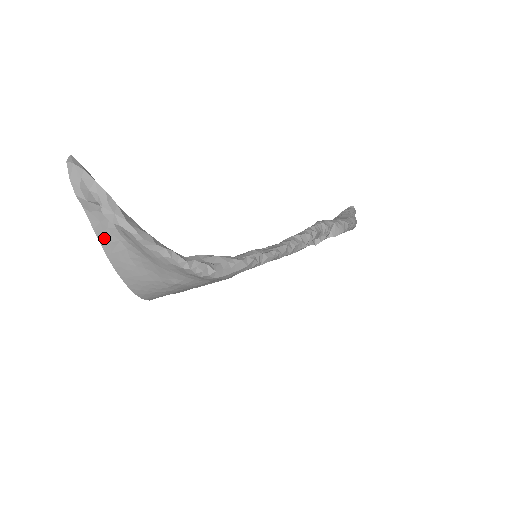
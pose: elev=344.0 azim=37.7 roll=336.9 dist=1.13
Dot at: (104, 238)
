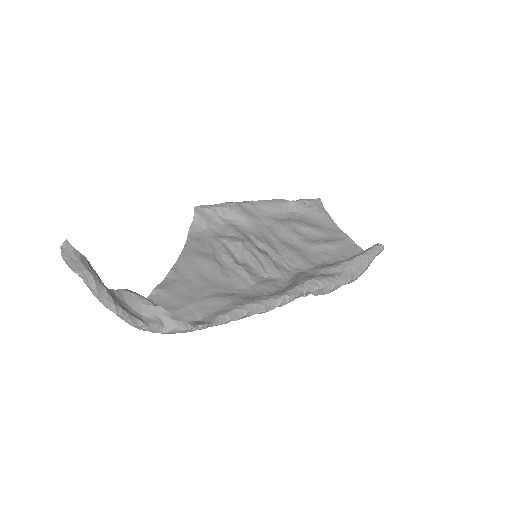
Dot at: occluded
